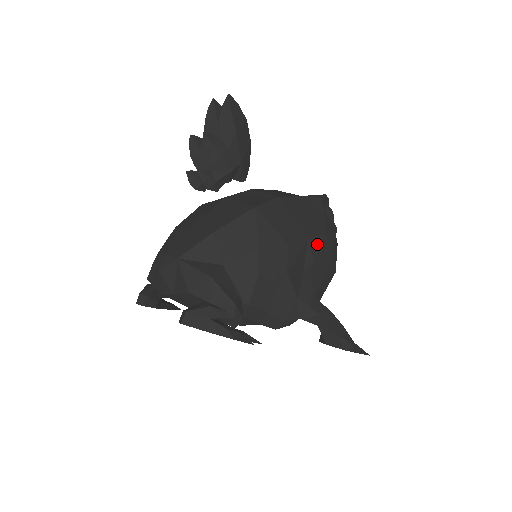
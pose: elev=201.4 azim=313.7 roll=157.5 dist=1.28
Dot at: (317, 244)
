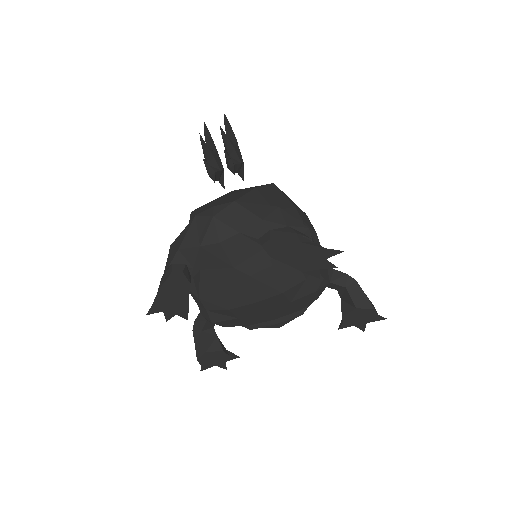
Dot at: occluded
